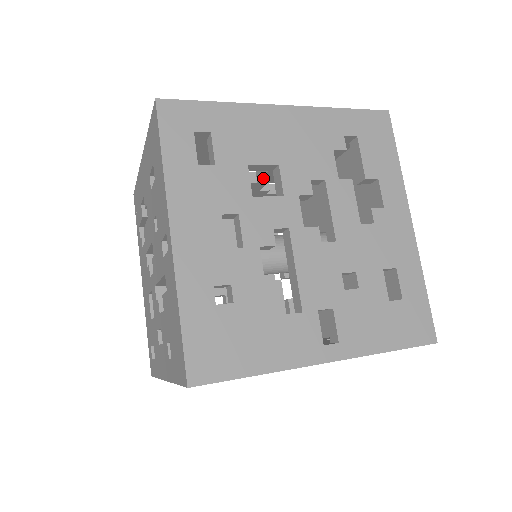
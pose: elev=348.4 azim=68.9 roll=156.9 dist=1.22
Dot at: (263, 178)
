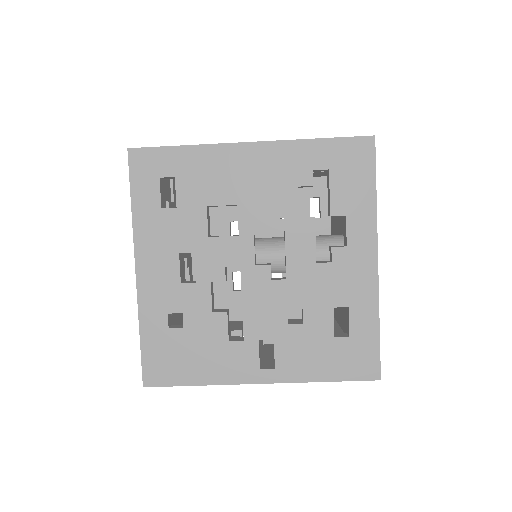
Dot at: occluded
